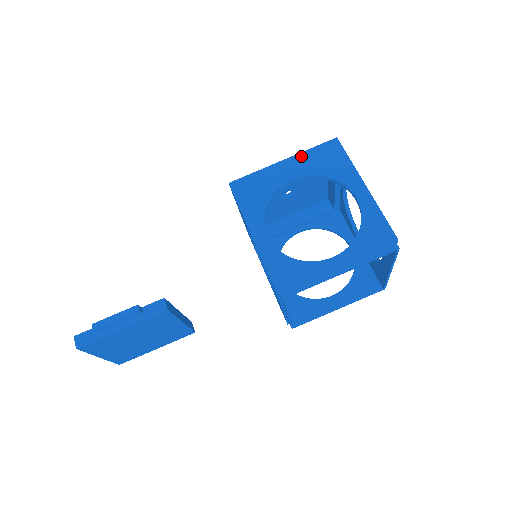
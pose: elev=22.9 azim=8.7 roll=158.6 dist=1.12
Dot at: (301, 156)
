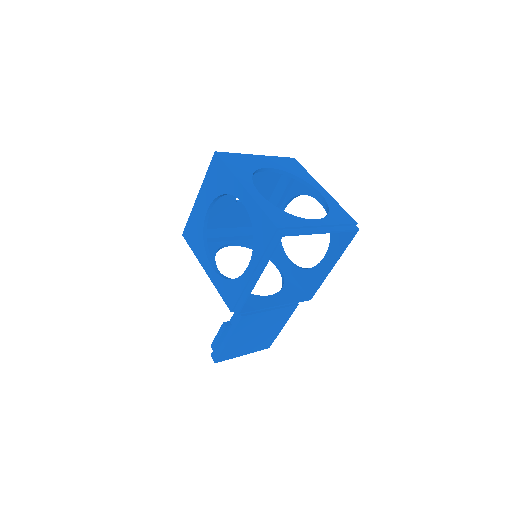
Dot at: (204, 185)
